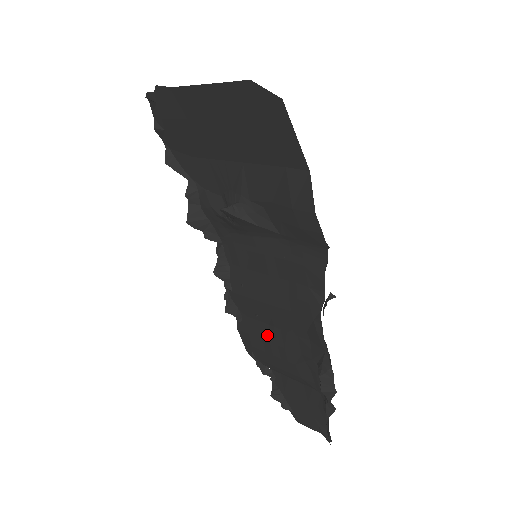
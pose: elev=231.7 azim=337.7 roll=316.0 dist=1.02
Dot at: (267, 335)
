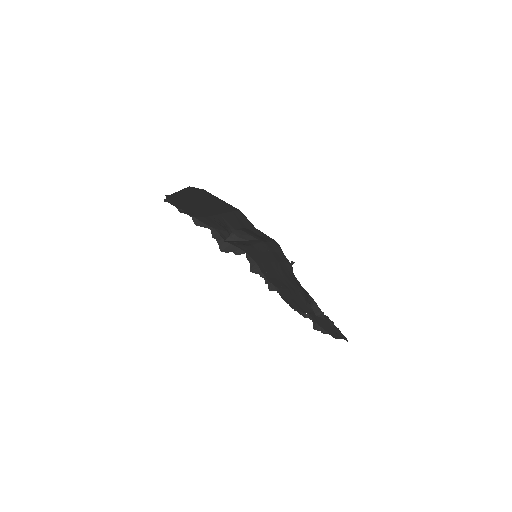
Dot at: (290, 295)
